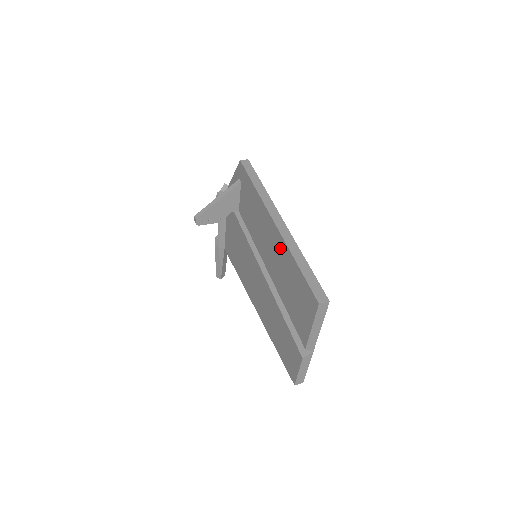
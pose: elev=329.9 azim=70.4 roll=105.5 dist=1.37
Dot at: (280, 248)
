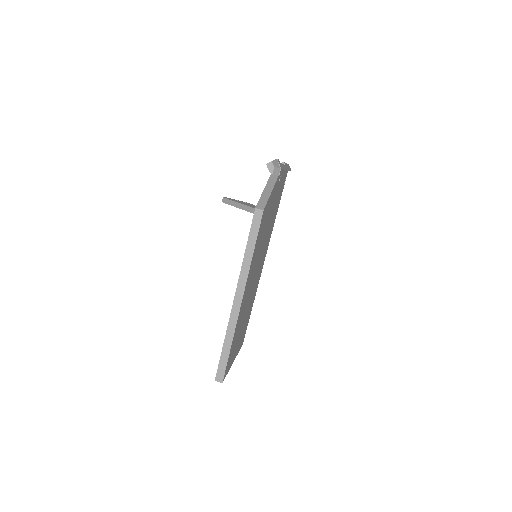
Dot at: occluded
